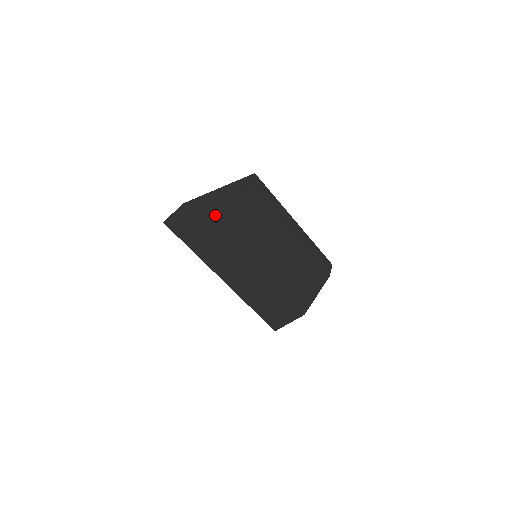
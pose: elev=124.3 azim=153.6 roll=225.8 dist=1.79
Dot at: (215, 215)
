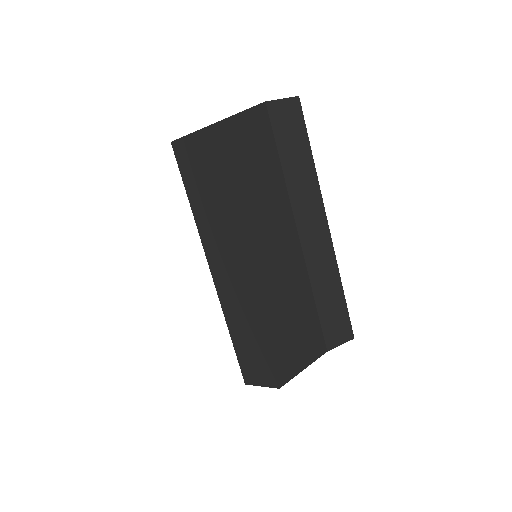
Dot at: (216, 148)
